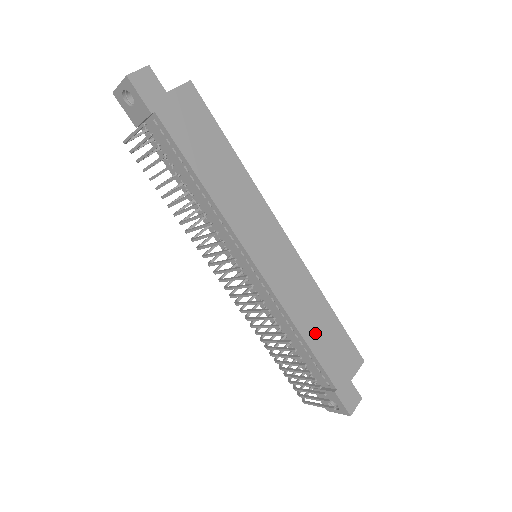
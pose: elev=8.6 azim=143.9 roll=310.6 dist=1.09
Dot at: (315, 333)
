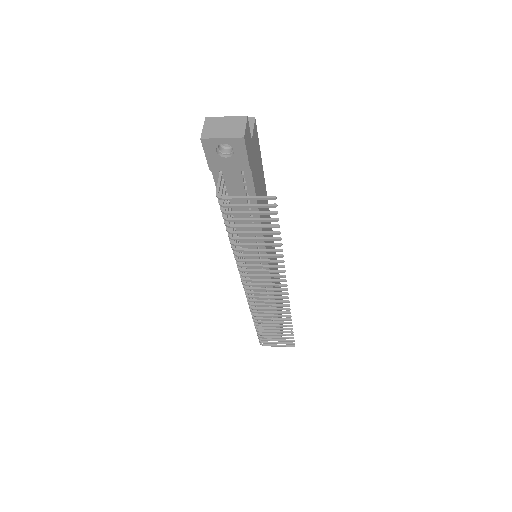
Dot at: occluded
